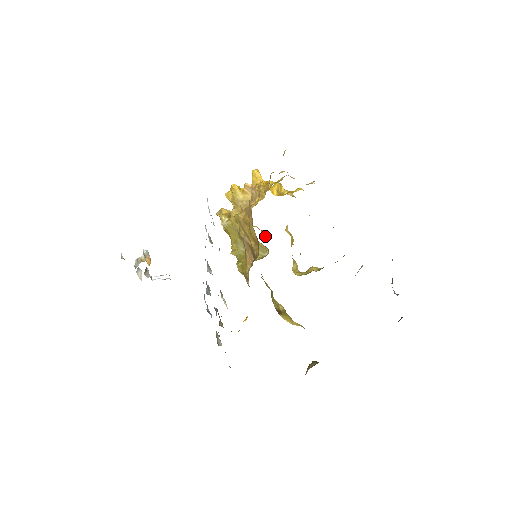
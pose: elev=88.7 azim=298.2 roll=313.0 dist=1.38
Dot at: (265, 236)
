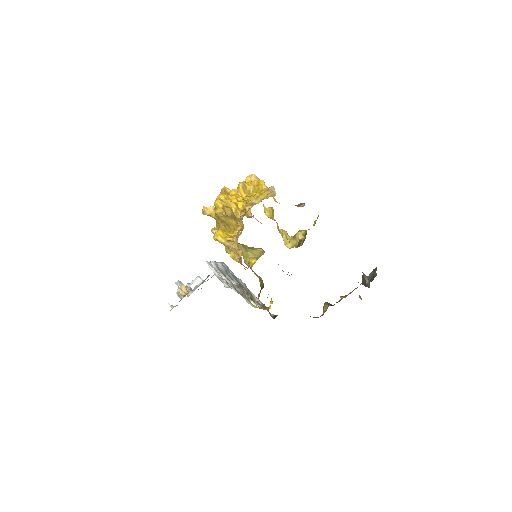
Dot at: occluded
